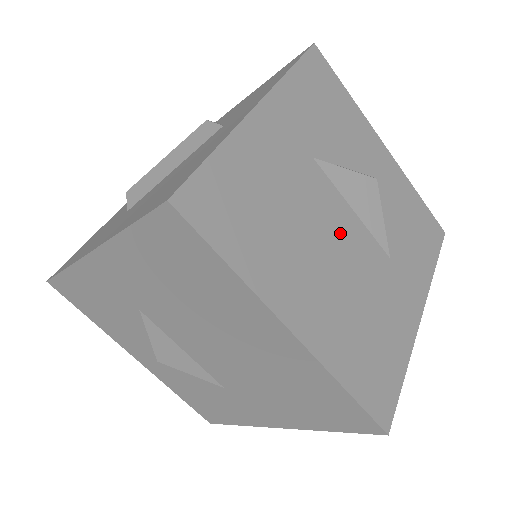
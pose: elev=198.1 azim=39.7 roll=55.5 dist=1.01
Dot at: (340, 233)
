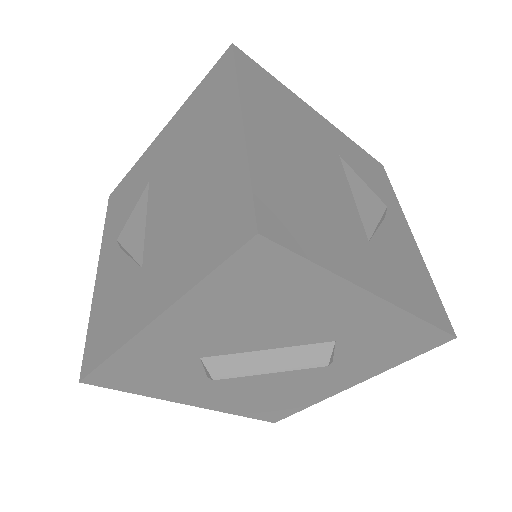
Dot at: (330, 178)
